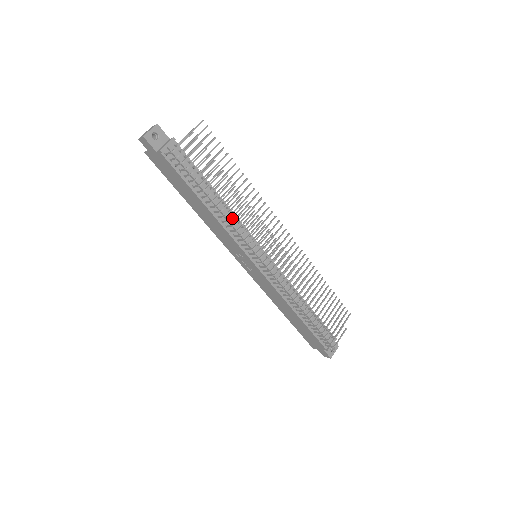
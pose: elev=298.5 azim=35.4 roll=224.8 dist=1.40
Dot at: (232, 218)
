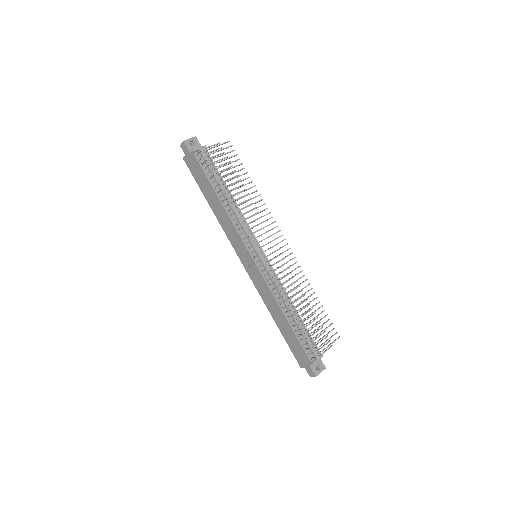
Dot at: (238, 210)
